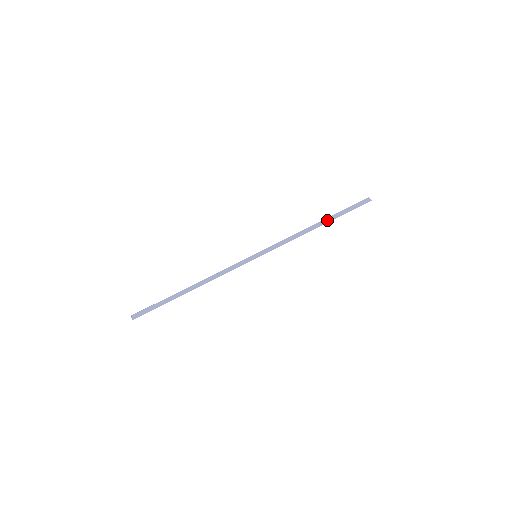
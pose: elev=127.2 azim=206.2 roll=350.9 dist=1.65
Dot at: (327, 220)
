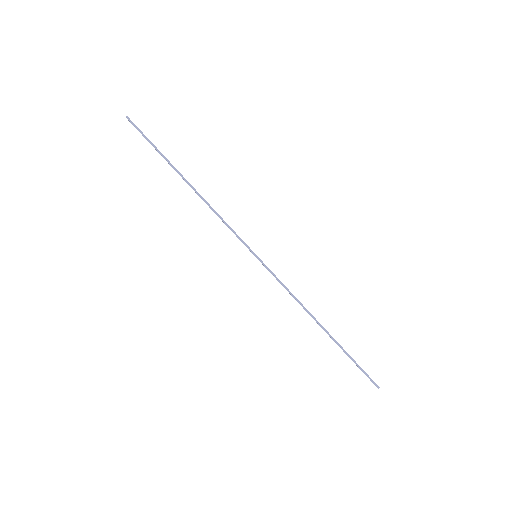
Dot at: occluded
